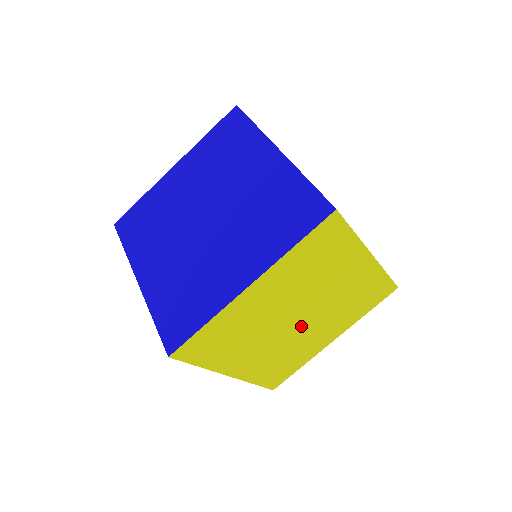
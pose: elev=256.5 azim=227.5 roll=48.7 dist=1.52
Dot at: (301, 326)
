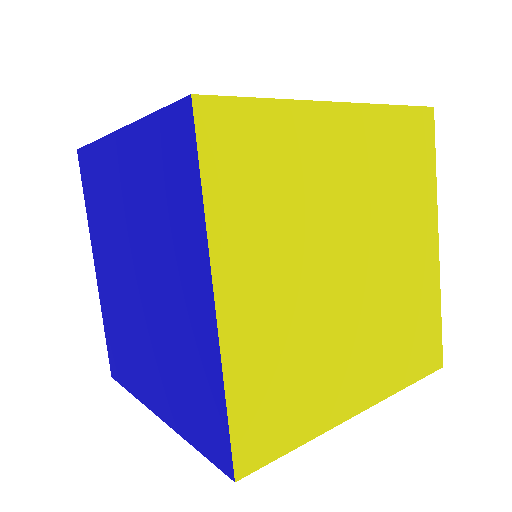
Dot at: (369, 271)
